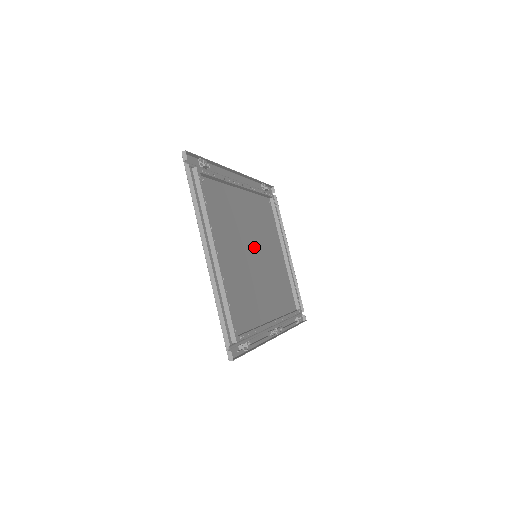
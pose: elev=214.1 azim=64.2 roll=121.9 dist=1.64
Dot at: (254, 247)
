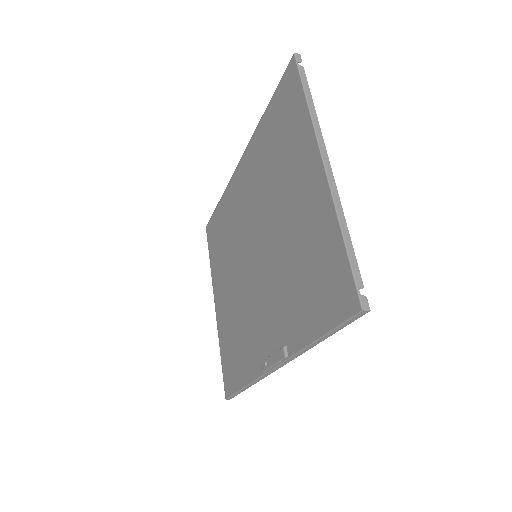
Dot at: (252, 246)
